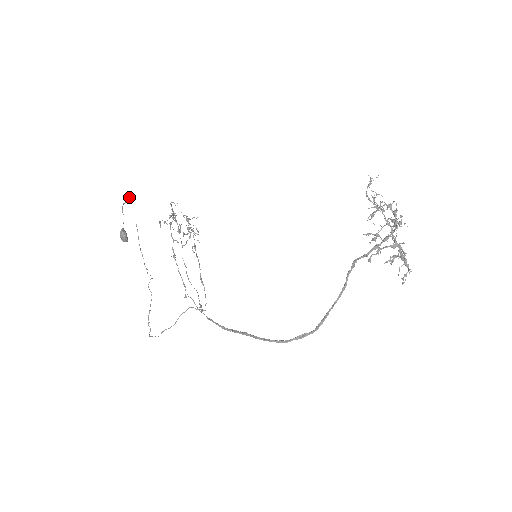
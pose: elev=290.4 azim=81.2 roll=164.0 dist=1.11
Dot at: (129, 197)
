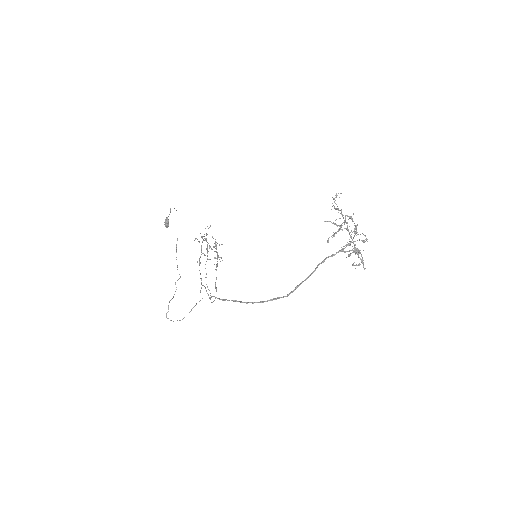
Dot at: occluded
